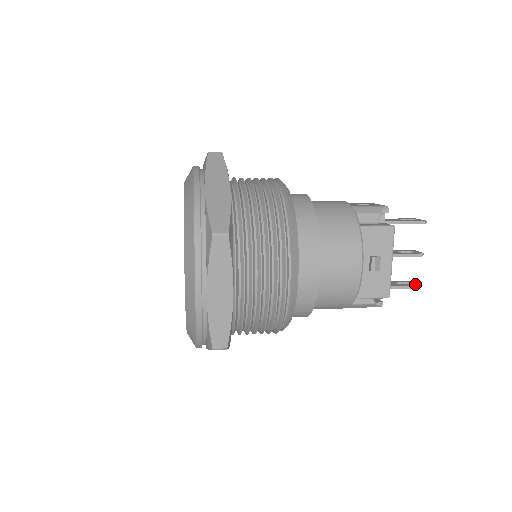
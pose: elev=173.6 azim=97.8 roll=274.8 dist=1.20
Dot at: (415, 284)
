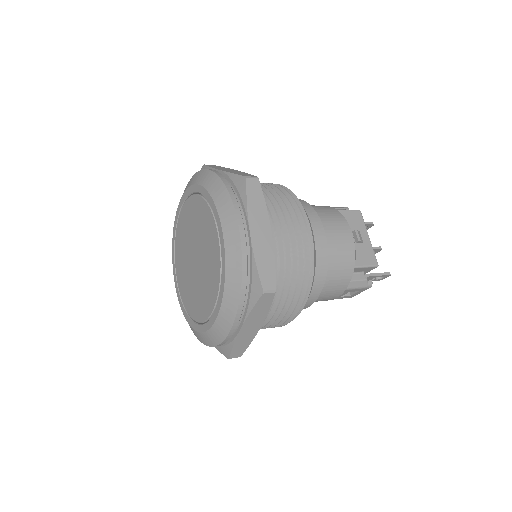
Dot at: (386, 273)
